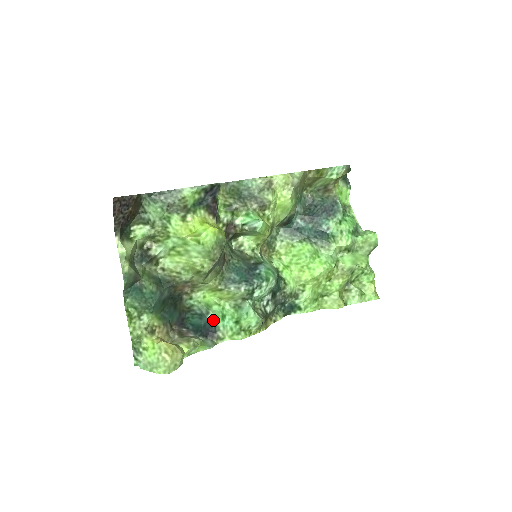
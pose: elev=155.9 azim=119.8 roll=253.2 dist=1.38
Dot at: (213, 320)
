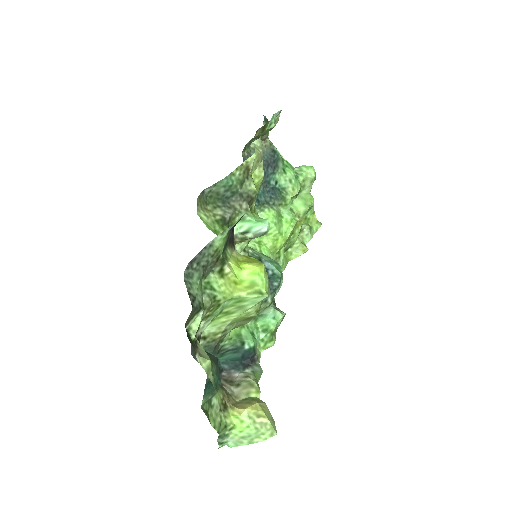
Dot at: (251, 346)
